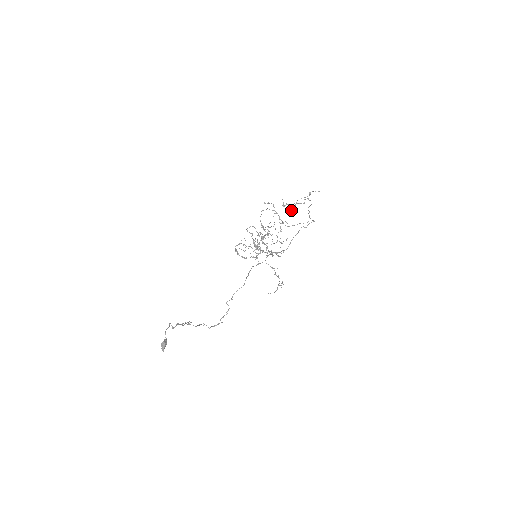
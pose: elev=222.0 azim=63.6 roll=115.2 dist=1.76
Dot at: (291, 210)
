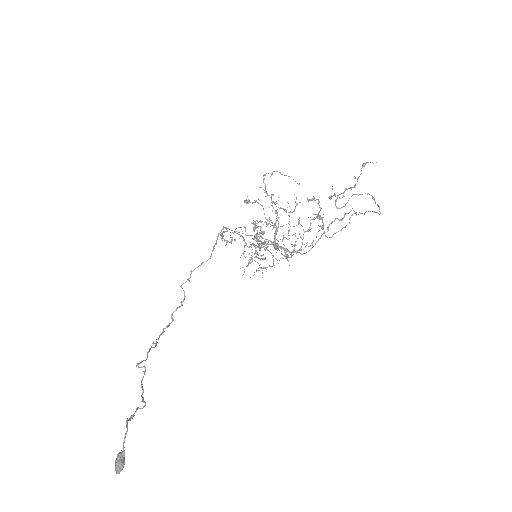
Dot at: occluded
